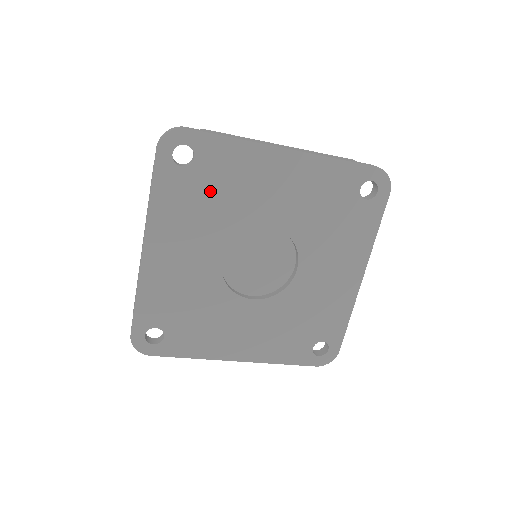
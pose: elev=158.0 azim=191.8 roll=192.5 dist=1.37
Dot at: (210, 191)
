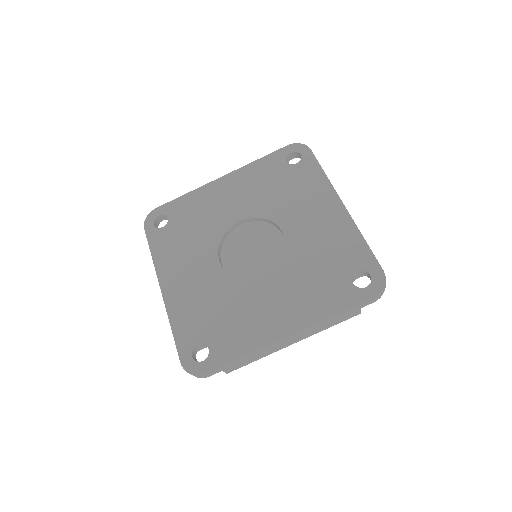
Dot at: (282, 184)
